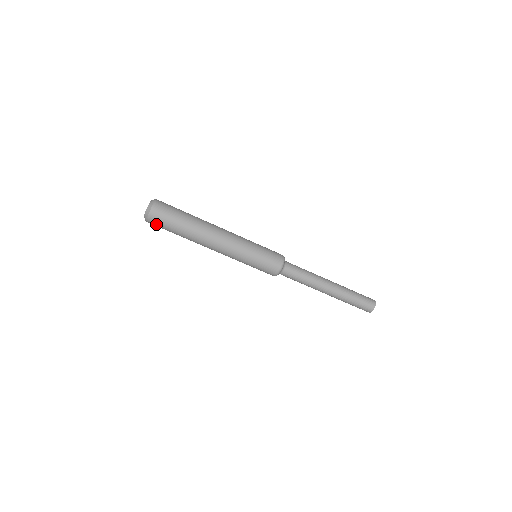
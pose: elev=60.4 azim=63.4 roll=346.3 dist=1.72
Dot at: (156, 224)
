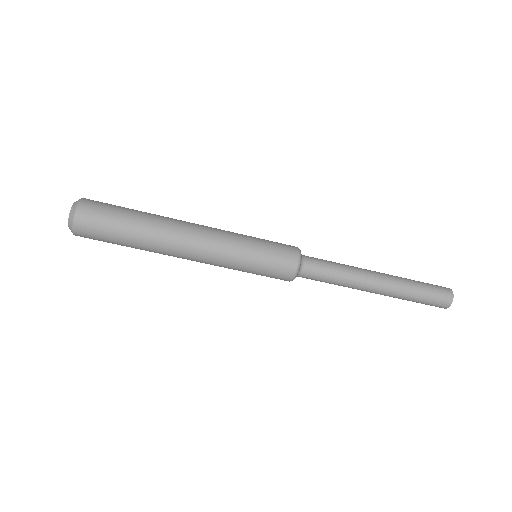
Dot at: (91, 238)
